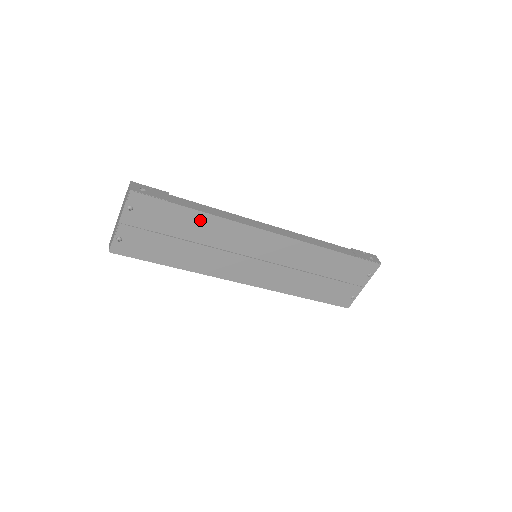
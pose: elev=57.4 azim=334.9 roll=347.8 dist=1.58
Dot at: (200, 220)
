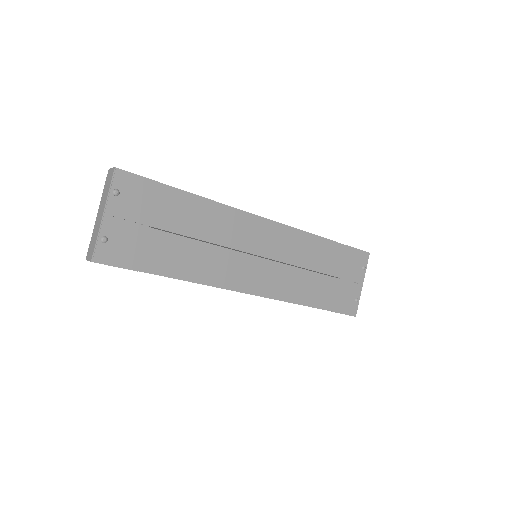
Dot at: (195, 206)
